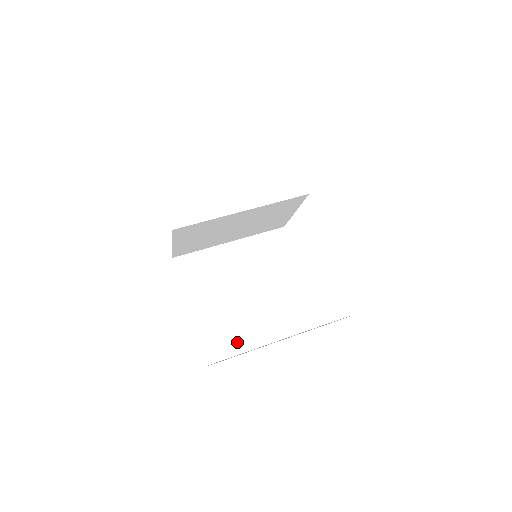
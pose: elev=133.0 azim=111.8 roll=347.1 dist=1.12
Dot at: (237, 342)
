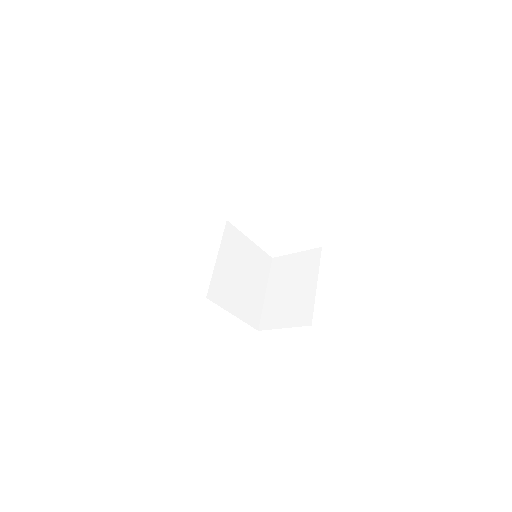
Dot at: (258, 305)
